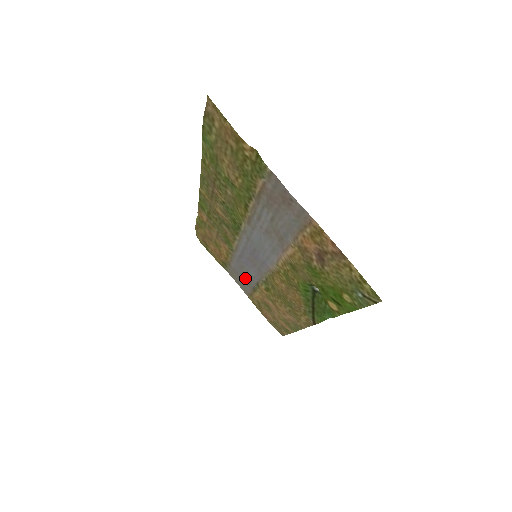
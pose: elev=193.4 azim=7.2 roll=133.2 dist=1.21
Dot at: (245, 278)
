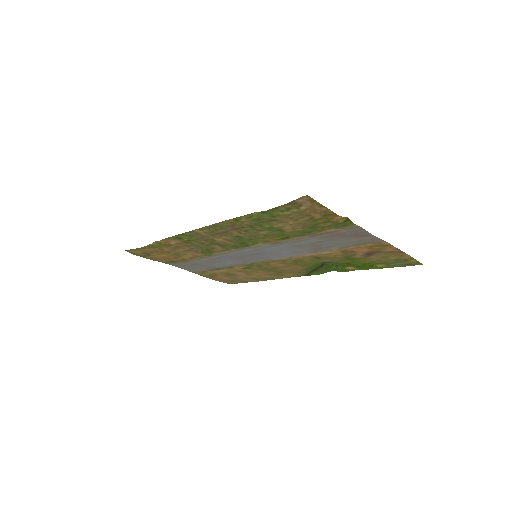
Dot at: (208, 266)
